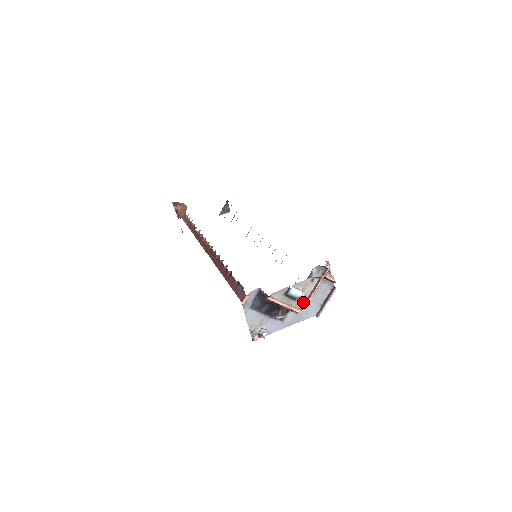
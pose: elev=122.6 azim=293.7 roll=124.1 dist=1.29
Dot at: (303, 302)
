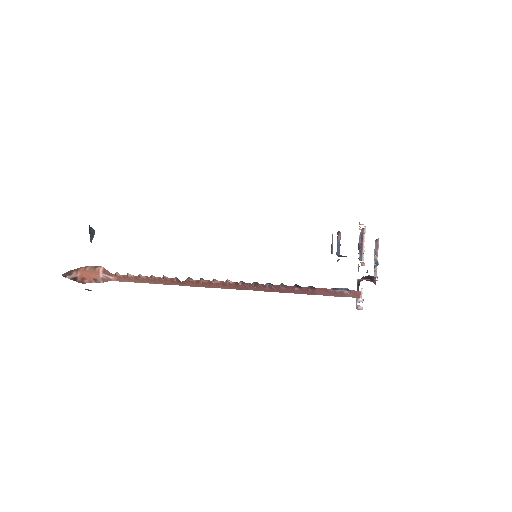
Dot at: occluded
